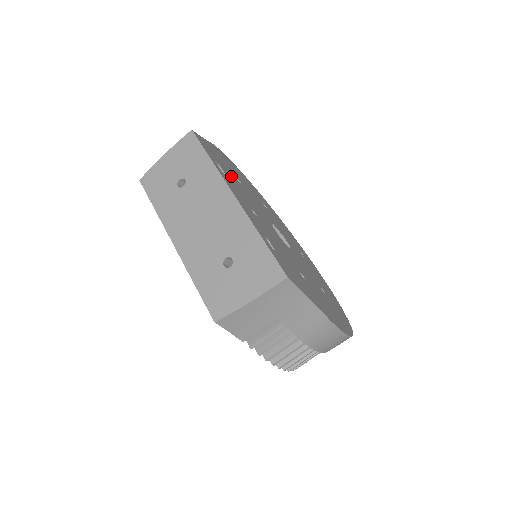
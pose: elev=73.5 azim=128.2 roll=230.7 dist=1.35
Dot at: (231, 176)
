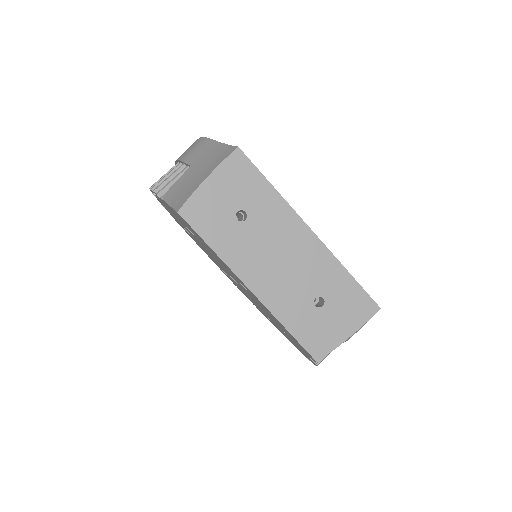
Dot at: occluded
